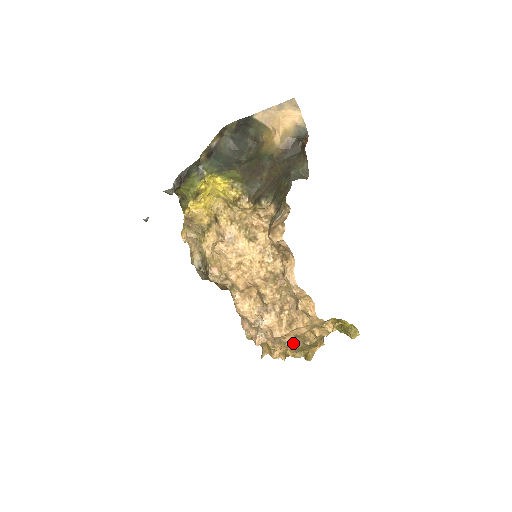
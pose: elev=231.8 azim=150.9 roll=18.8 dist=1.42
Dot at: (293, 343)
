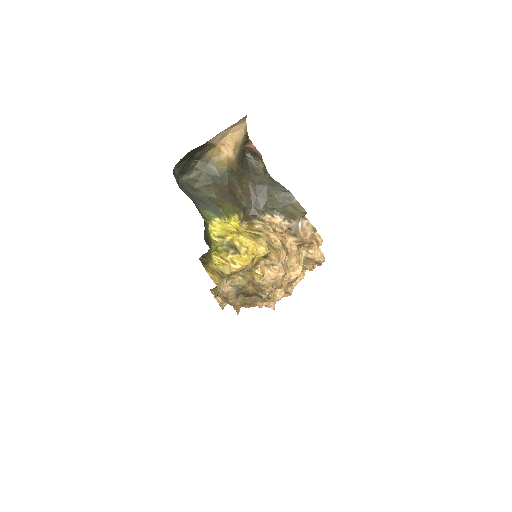
Dot at: occluded
